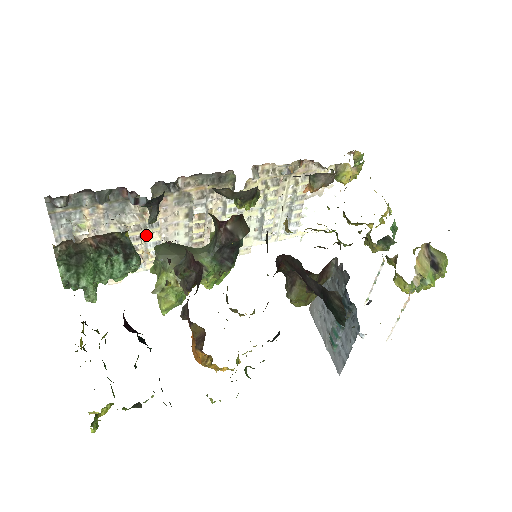
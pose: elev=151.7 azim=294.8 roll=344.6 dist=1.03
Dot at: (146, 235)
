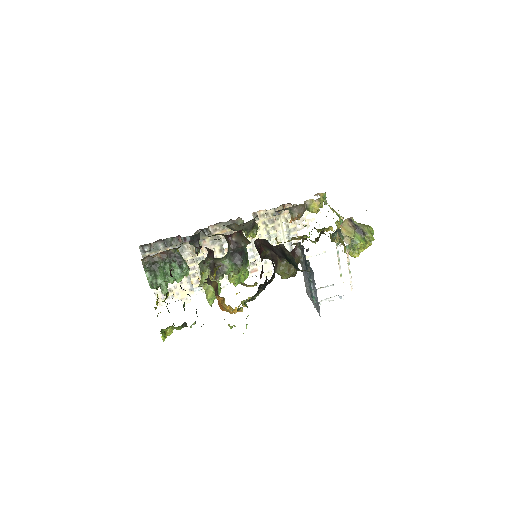
Dot at: (198, 266)
